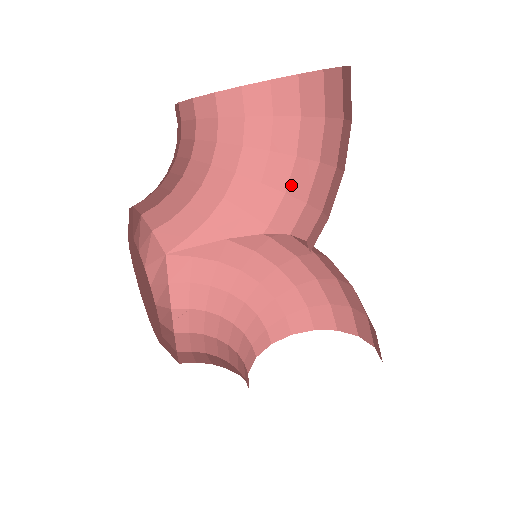
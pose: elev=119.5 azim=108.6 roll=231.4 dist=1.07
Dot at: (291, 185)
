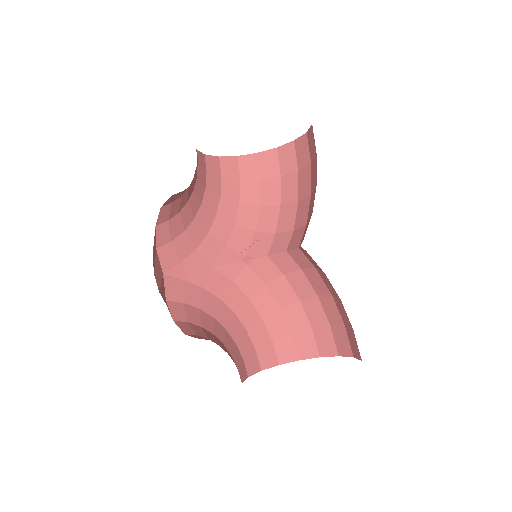
Dot at: (259, 225)
